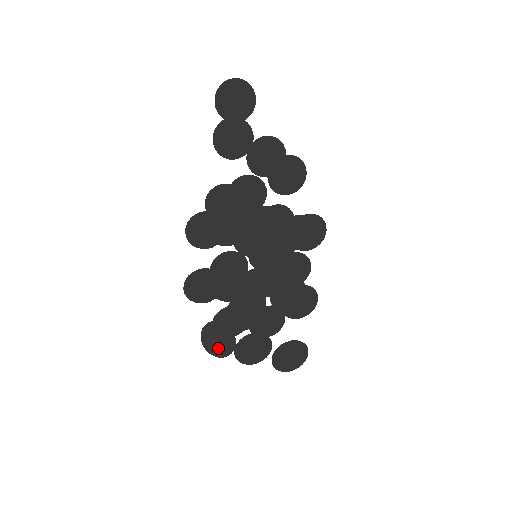
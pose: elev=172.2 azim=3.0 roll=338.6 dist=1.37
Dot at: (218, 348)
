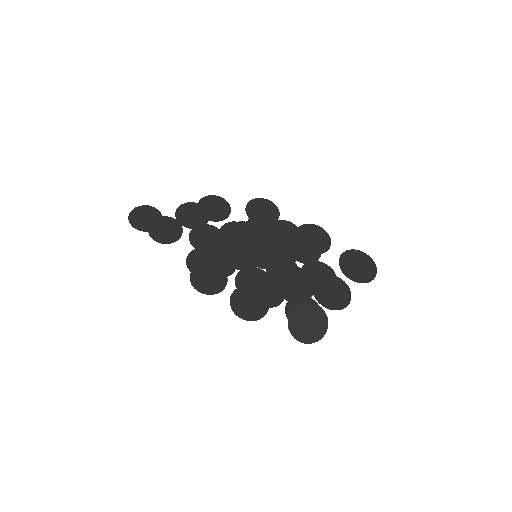
Dot at: (316, 328)
